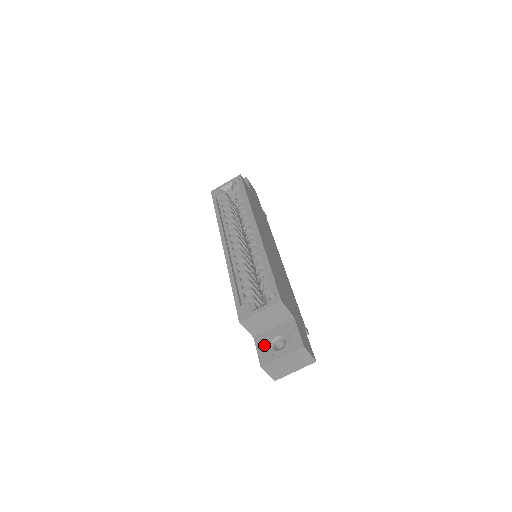
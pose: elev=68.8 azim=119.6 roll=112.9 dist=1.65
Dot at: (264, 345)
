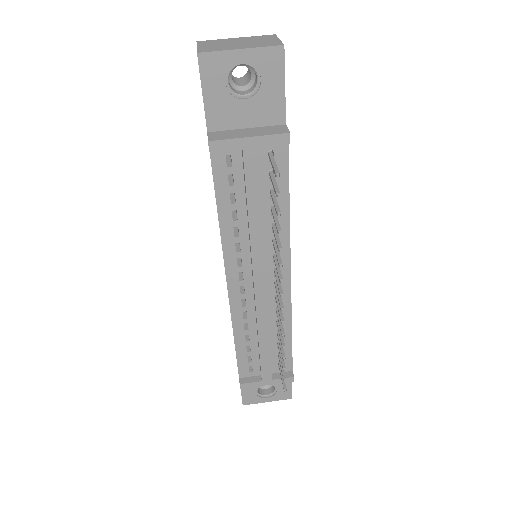
Dot at: occluded
